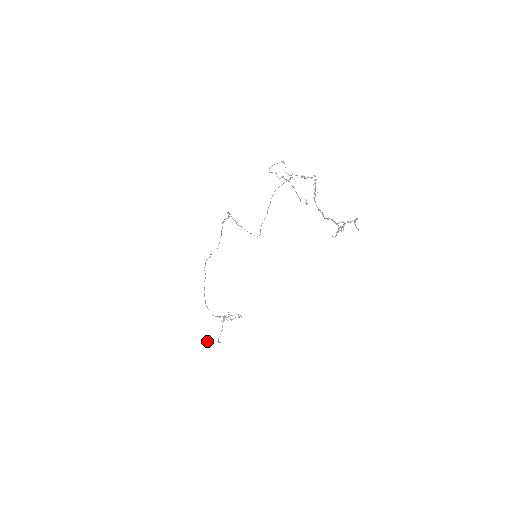
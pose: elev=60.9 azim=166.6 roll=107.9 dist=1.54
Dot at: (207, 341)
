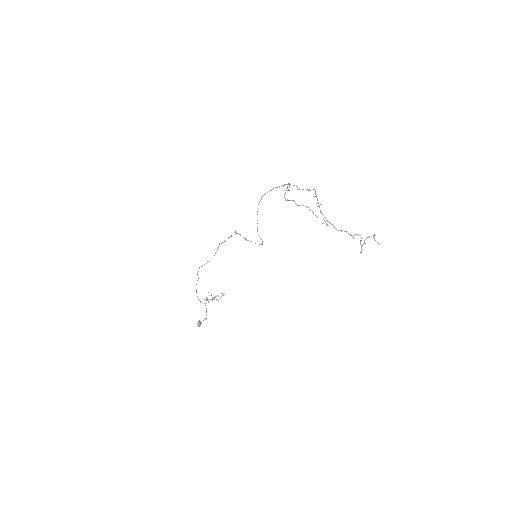
Dot at: (199, 323)
